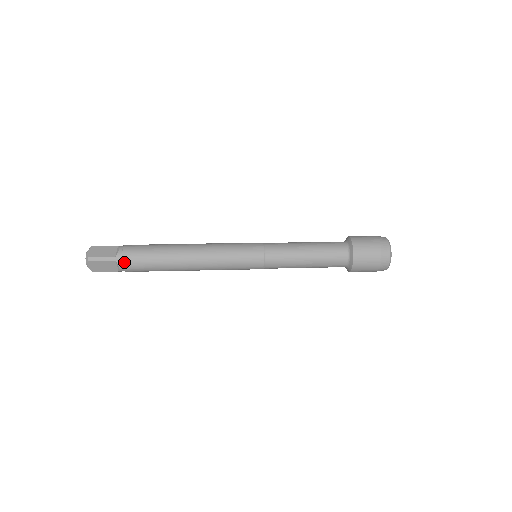
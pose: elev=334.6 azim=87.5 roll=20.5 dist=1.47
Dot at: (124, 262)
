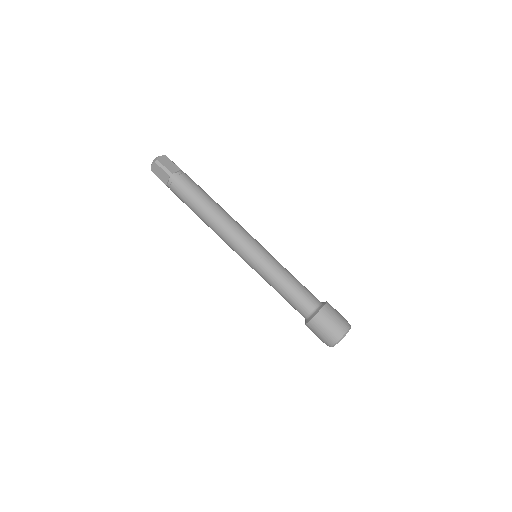
Dot at: (174, 182)
